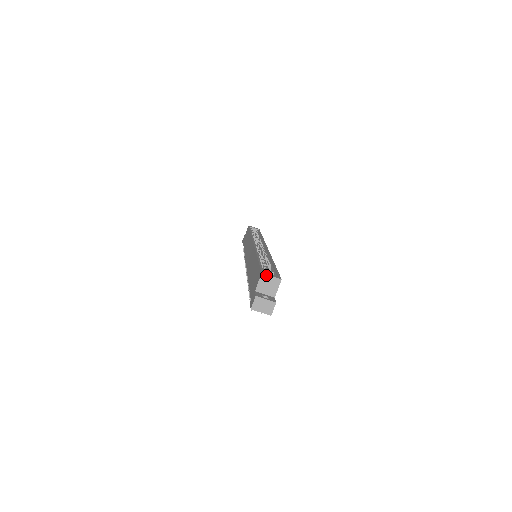
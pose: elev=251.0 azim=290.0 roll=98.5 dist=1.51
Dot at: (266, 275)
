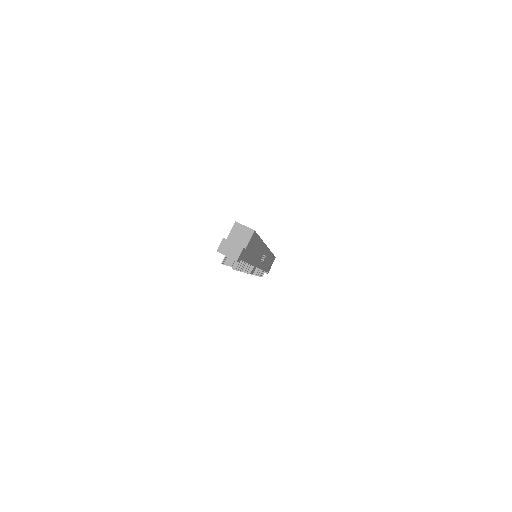
Dot at: (239, 224)
